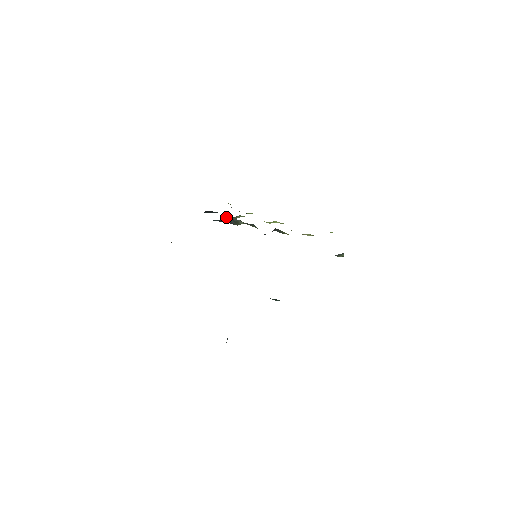
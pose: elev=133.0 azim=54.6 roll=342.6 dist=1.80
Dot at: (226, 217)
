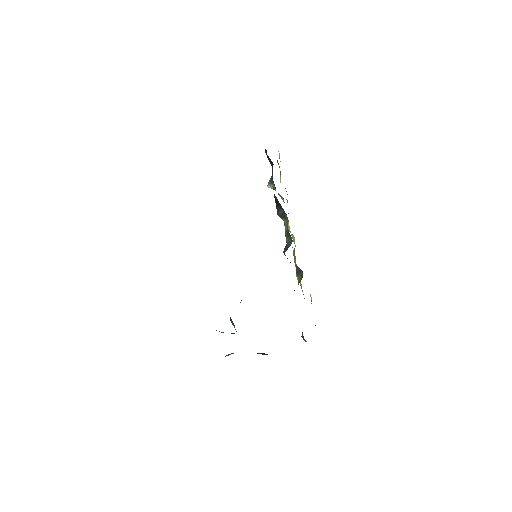
Dot at: occluded
